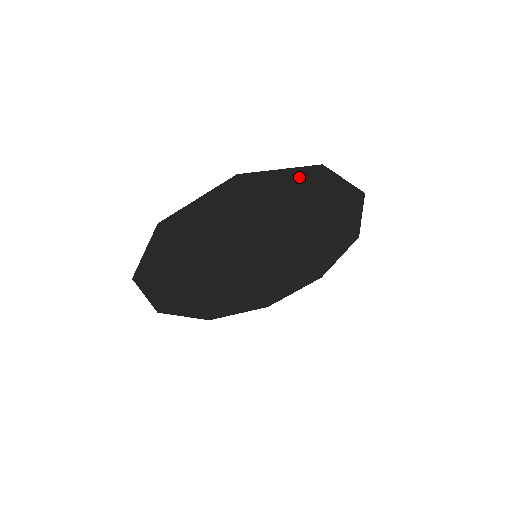
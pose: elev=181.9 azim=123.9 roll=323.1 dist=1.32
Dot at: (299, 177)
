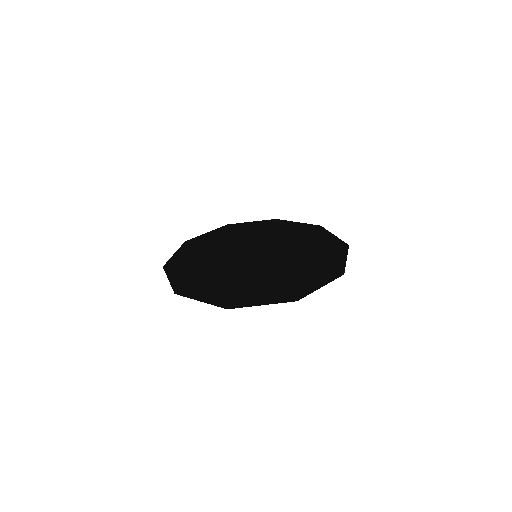
Dot at: (279, 297)
